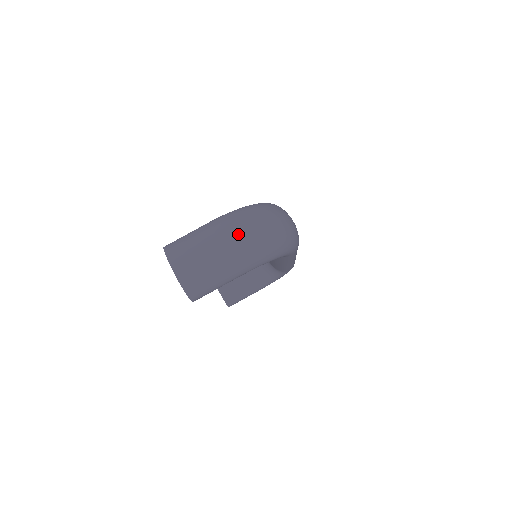
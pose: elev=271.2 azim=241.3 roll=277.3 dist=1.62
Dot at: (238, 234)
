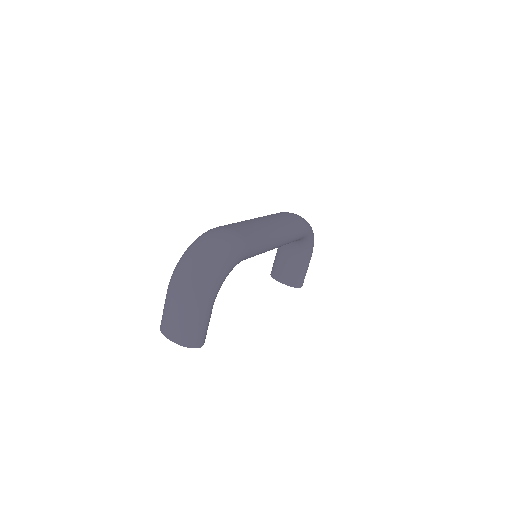
Dot at: (181, 287)
